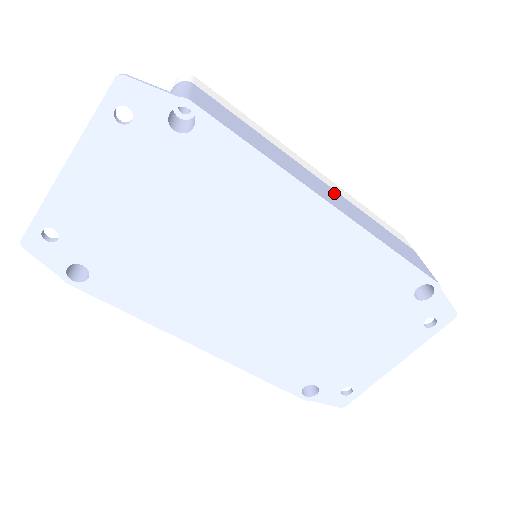
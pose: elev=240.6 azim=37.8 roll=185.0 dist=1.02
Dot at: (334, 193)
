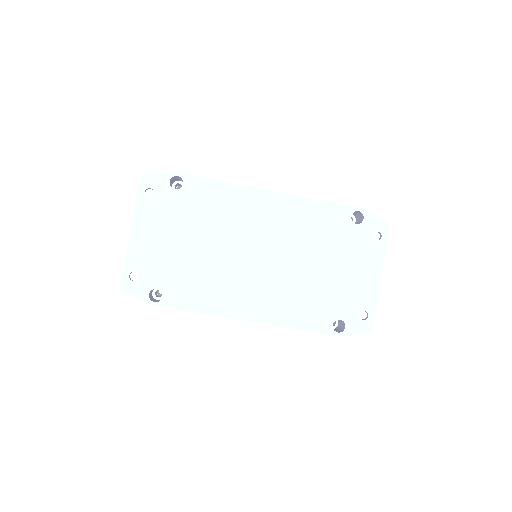
Dot at: occluded
